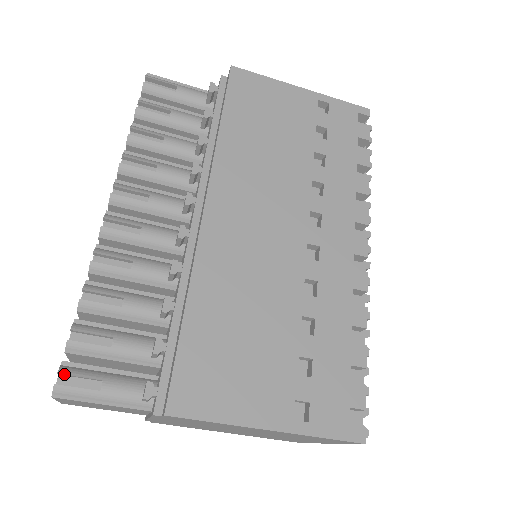
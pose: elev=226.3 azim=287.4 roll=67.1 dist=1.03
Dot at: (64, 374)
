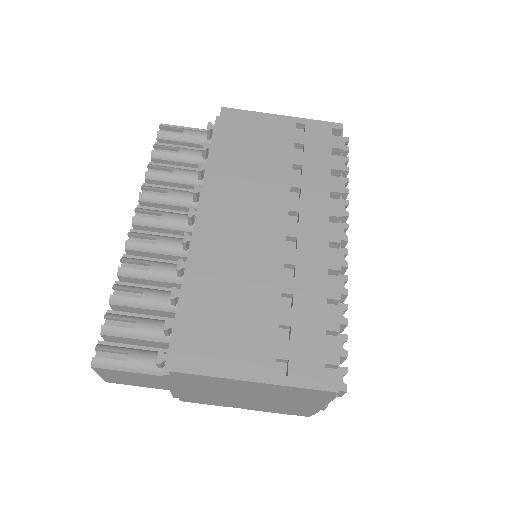
Dot at: (99, 349)
